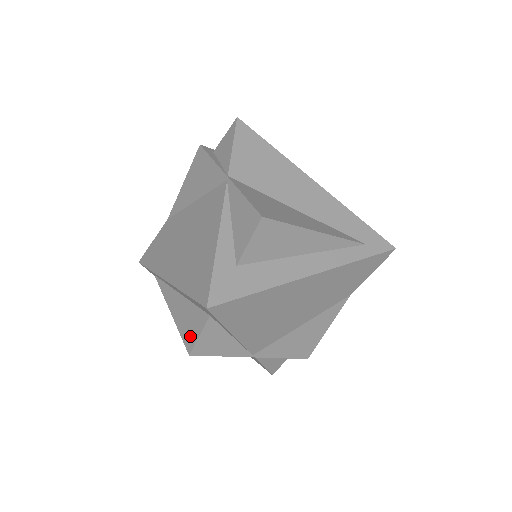
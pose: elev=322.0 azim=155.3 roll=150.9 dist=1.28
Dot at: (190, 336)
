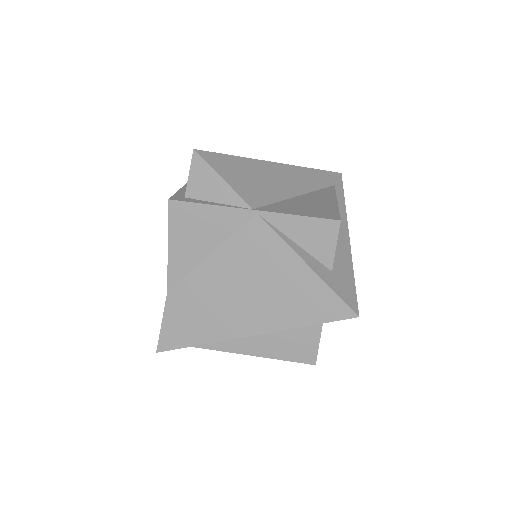
Dot at: (305, 353)
